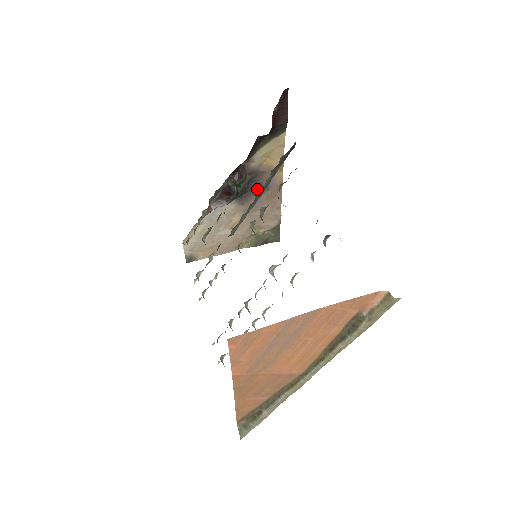
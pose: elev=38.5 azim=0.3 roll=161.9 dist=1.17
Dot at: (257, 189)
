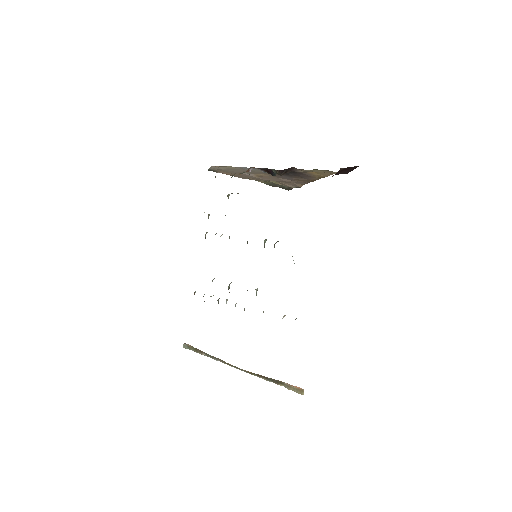
Dot at: (293, 175)
